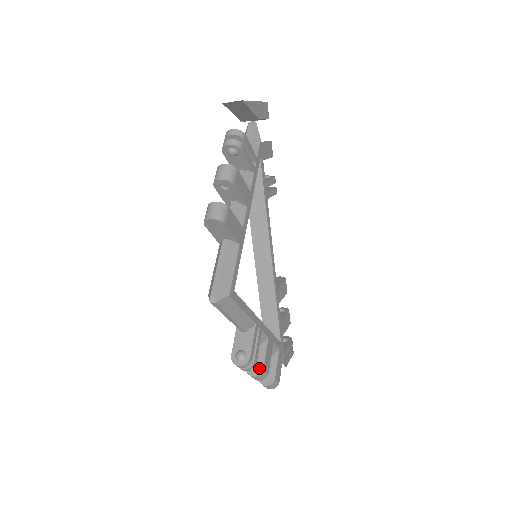
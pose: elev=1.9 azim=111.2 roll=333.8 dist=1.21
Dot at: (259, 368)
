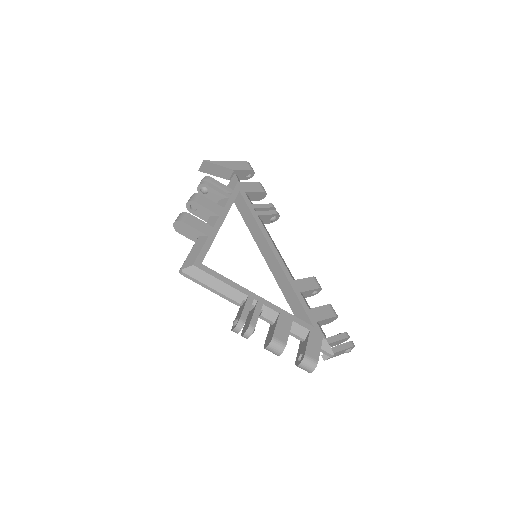
Dot at: (270, 338)
